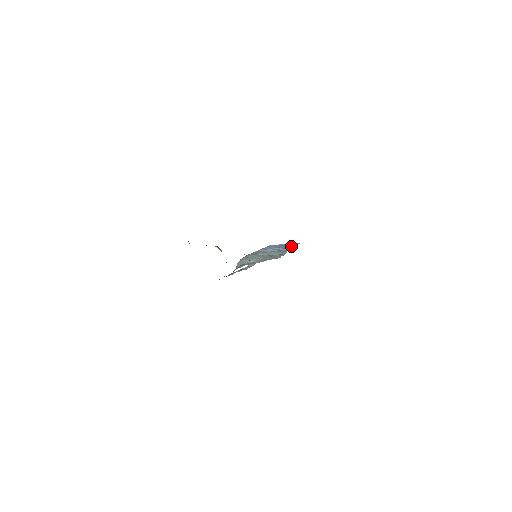
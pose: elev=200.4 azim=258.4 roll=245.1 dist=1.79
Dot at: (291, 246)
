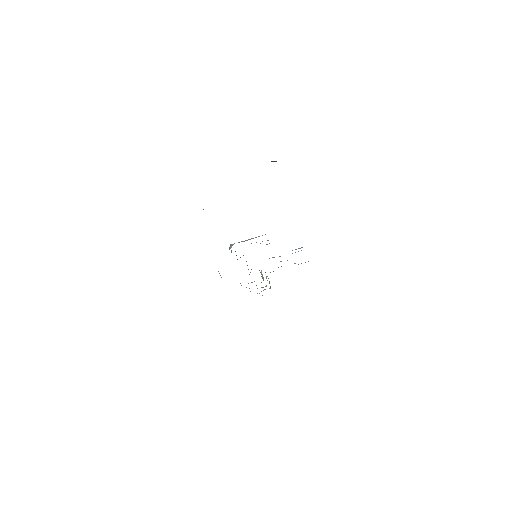
Dot at: occluded
